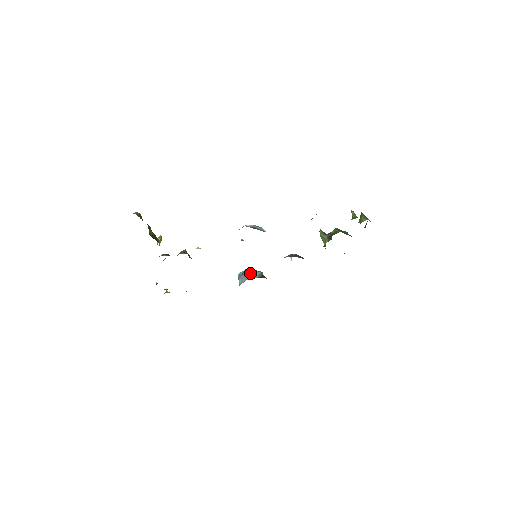
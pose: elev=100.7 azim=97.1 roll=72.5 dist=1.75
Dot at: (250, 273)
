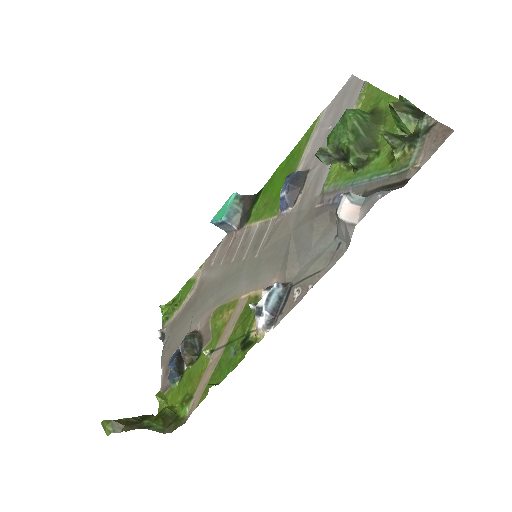
Dot at: (230, 219)
